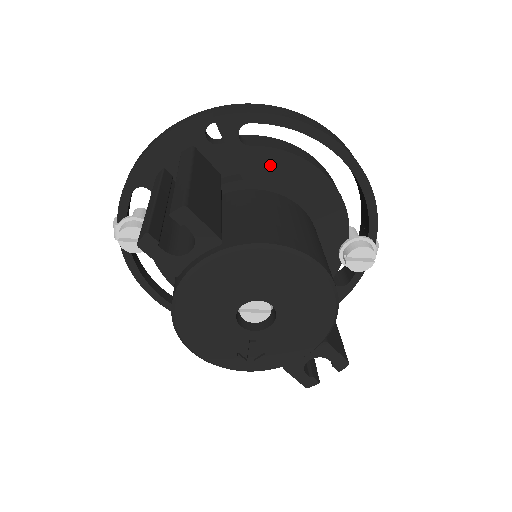
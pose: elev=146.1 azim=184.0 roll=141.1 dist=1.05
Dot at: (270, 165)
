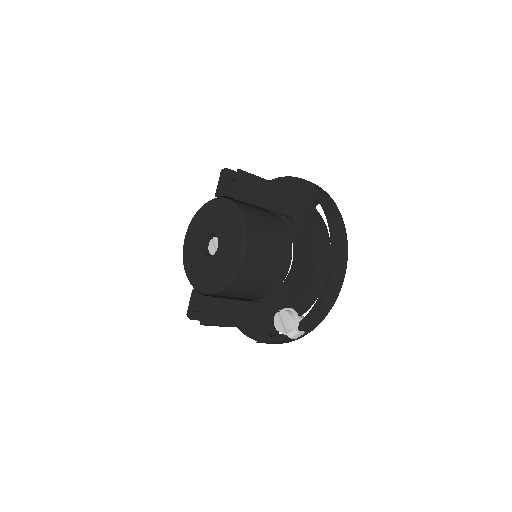
Dot at: (307, 230)
